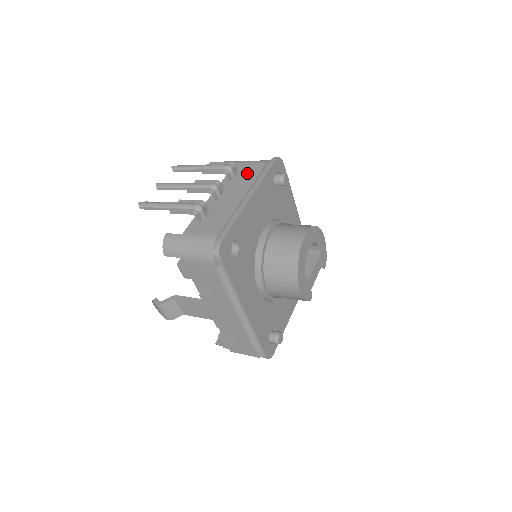
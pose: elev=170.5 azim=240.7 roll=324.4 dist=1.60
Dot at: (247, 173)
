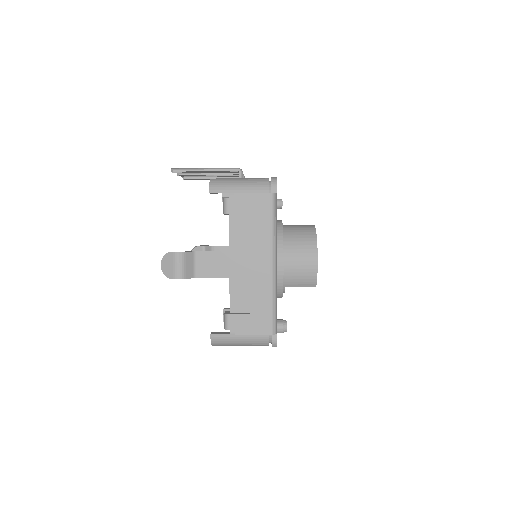
Dot at: occluded
